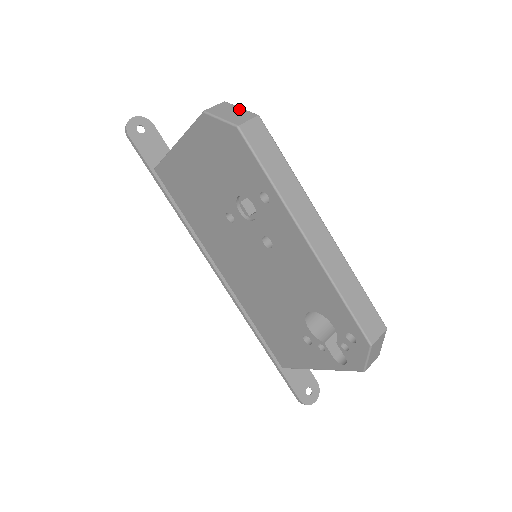
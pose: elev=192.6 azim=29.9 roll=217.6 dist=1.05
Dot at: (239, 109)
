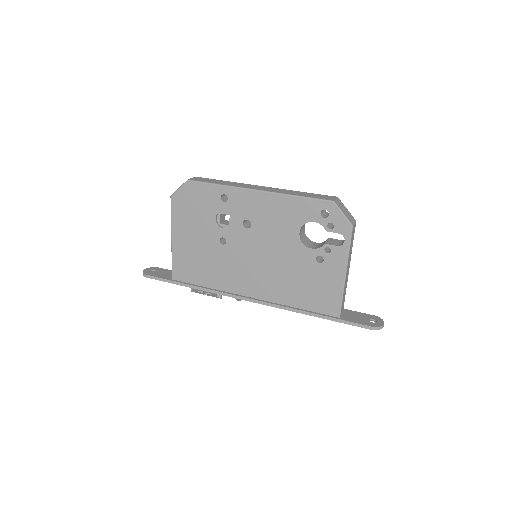
Dot at: occluded
